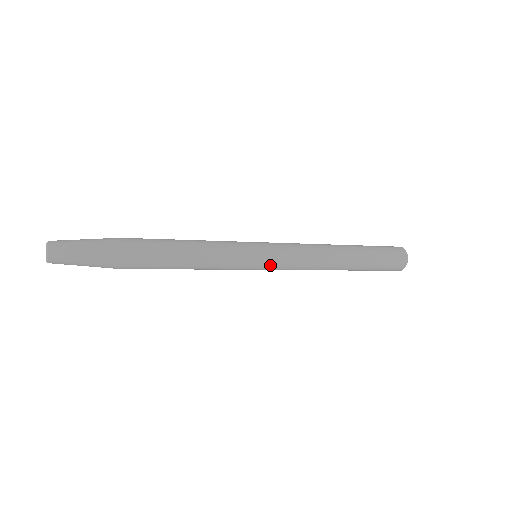
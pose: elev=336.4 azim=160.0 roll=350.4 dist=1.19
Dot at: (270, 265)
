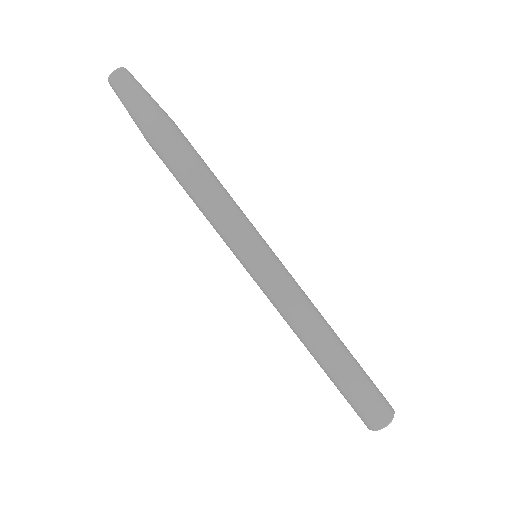
Dot at: (259, 272)
